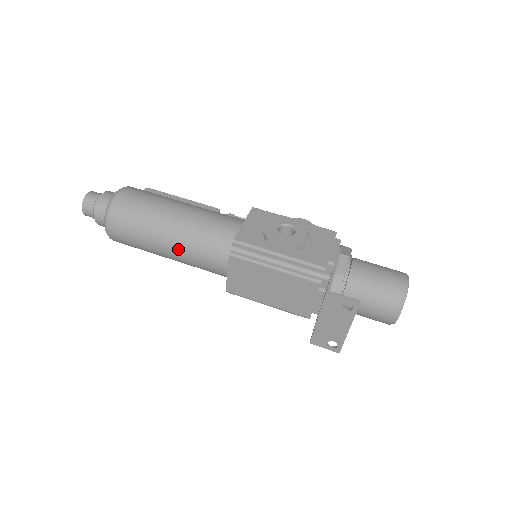
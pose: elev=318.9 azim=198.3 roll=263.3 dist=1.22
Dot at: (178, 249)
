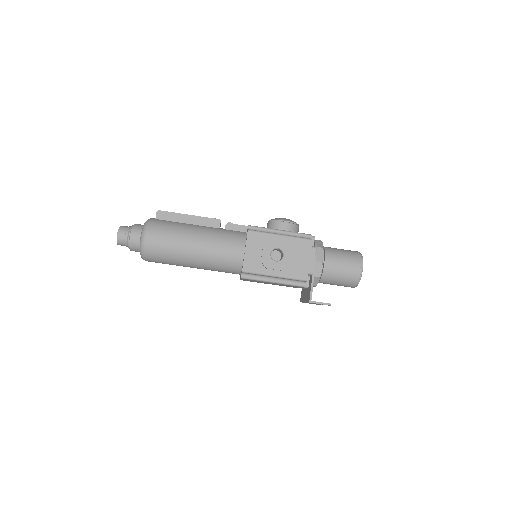
Dot at: occluded
